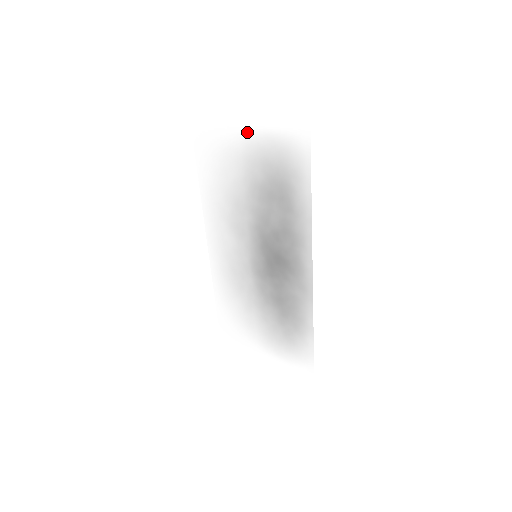
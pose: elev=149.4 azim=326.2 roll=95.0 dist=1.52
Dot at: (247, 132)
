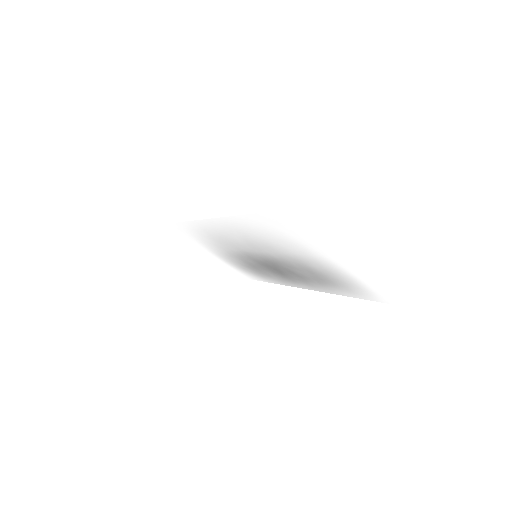
Dot at: (335, 263)
